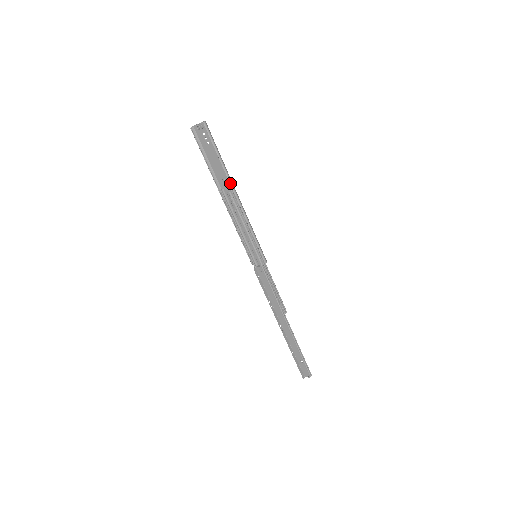
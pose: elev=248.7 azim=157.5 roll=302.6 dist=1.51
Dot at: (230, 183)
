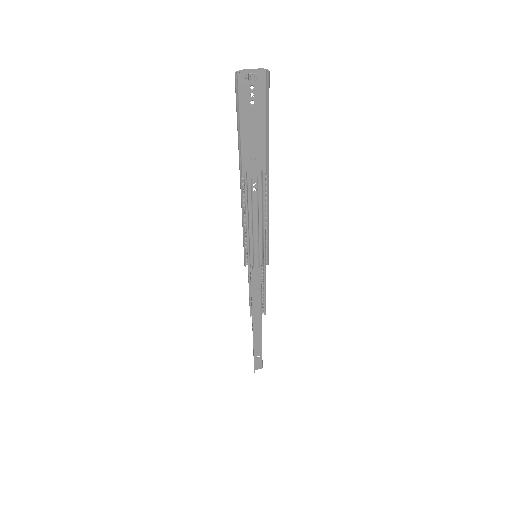
Dot at: (268, 167)
